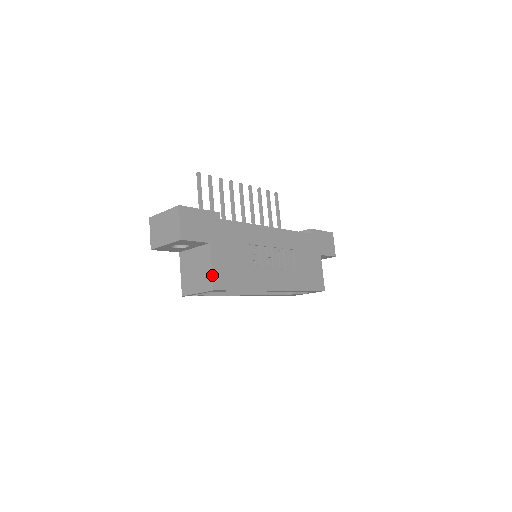
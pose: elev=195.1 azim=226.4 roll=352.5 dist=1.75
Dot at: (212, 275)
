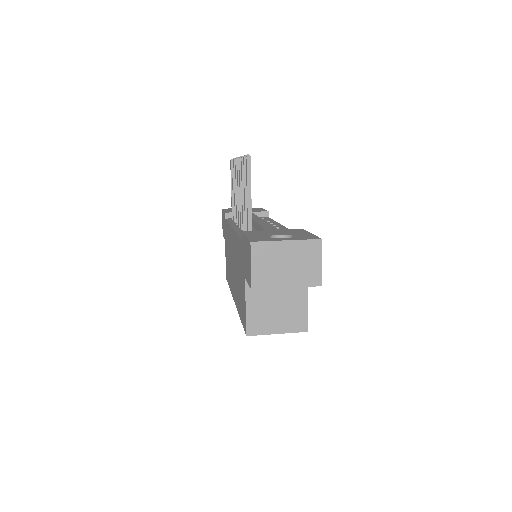
Dot at: occluded
